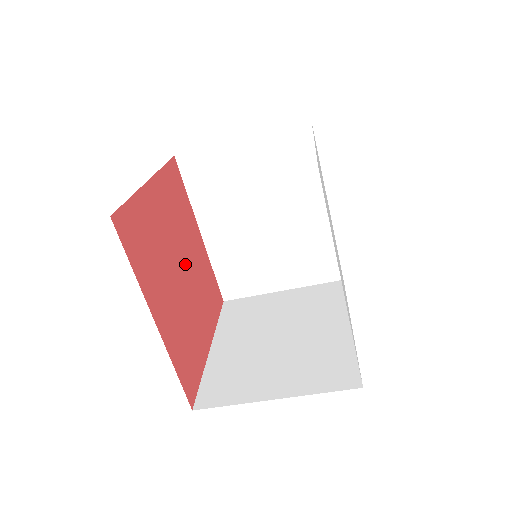
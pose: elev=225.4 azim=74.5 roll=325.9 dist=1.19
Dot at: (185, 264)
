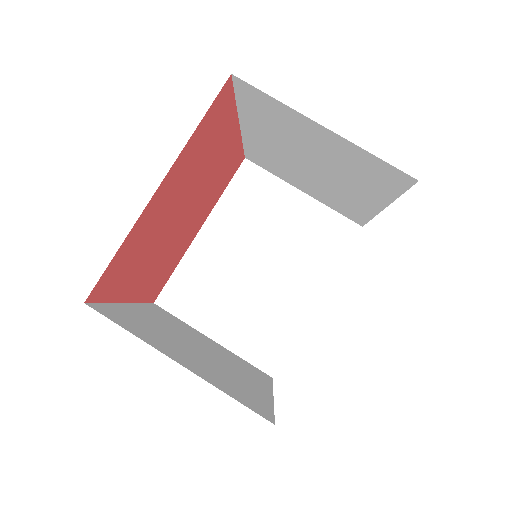
Dot at: (187, 215)
